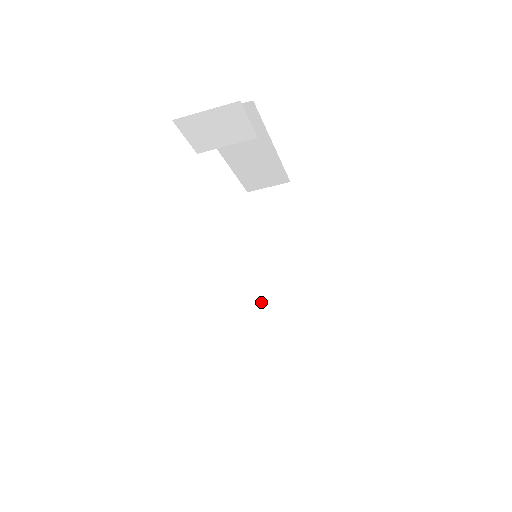
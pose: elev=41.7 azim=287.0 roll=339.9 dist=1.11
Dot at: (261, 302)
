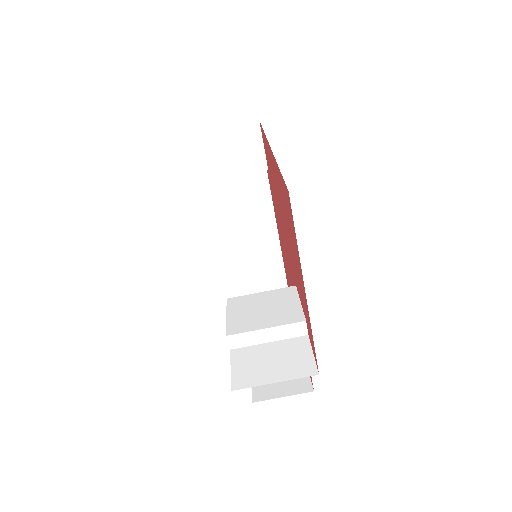
Dot at: occluded
